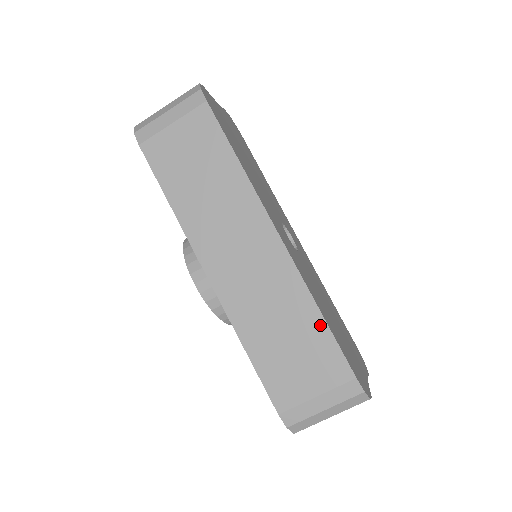
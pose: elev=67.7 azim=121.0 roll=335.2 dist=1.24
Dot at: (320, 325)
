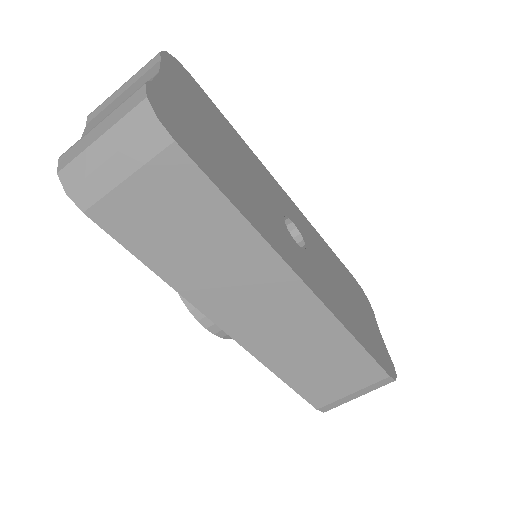
Dot at: (355, 349)
